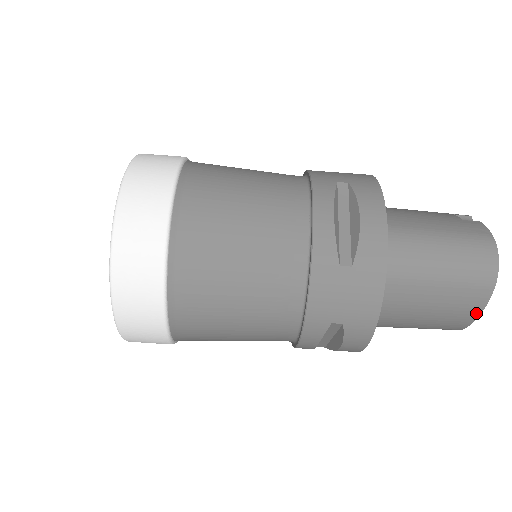
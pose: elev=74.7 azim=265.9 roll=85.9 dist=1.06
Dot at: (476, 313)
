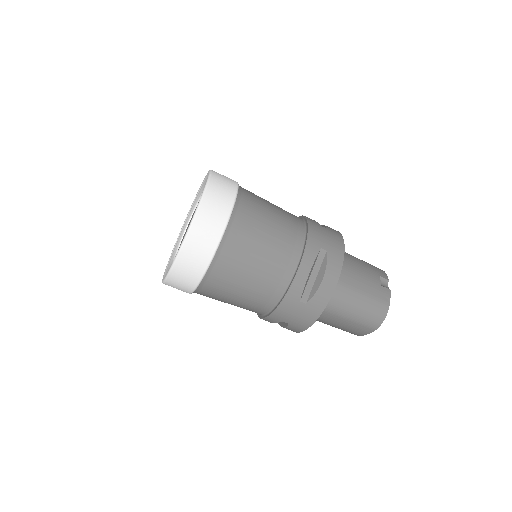
Dot at: (361, 334)
